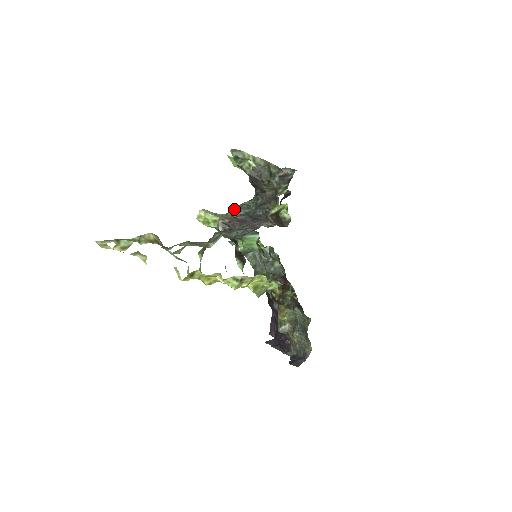
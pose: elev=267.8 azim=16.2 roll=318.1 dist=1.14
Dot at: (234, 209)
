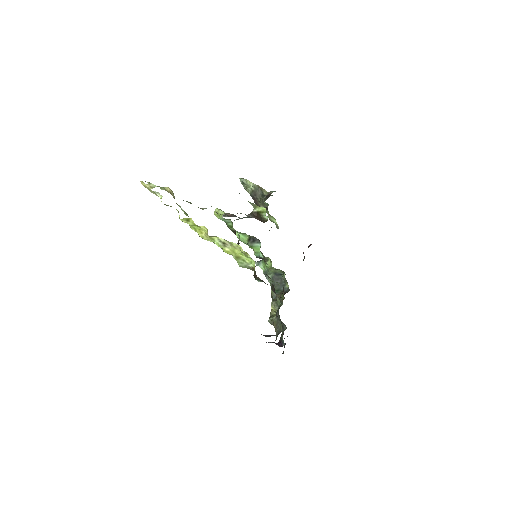
Dot at: occluded
